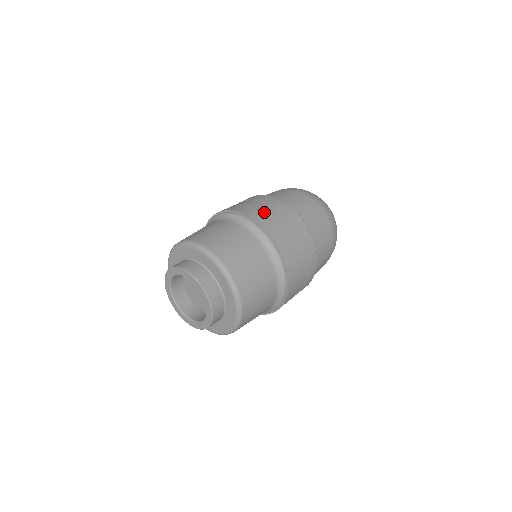
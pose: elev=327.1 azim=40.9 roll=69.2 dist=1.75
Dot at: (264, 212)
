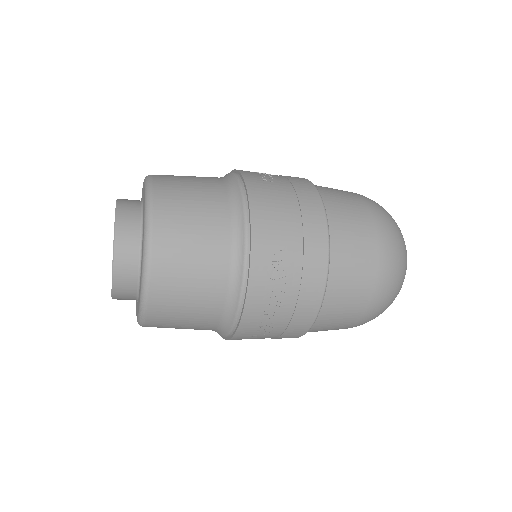
Dot at: occluded
